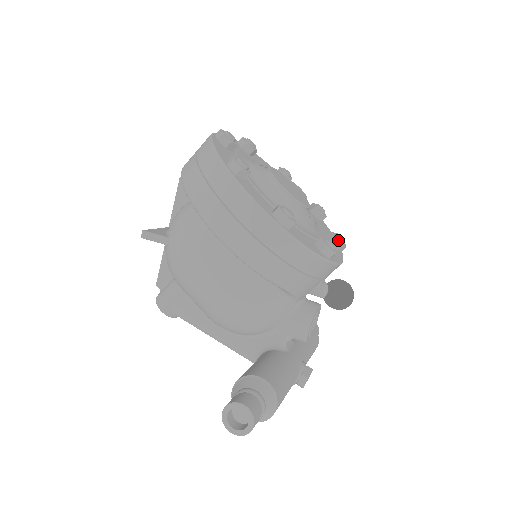
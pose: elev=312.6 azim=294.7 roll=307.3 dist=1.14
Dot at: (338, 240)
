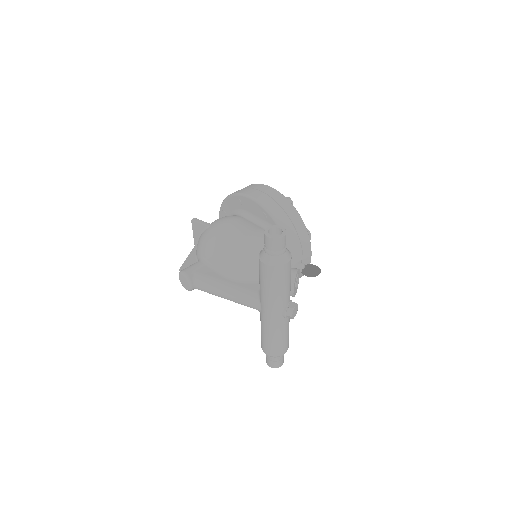
Dot at: occluded
